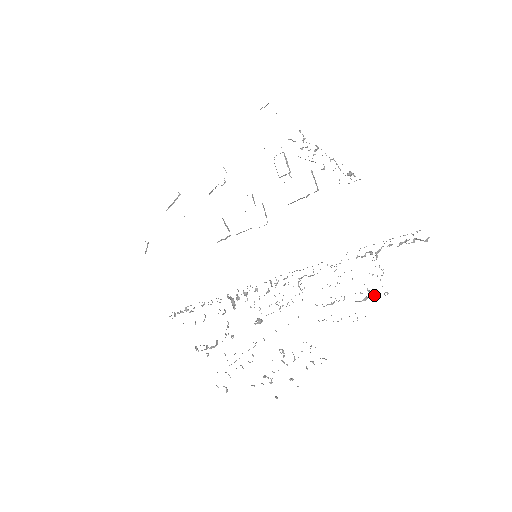
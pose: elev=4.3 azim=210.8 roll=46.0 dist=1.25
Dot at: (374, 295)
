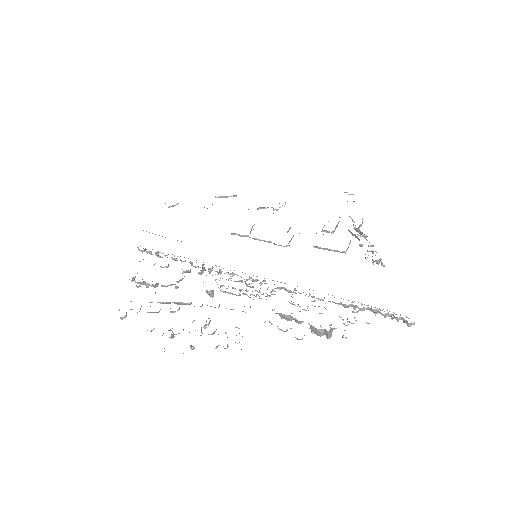
Dot at: (331, 336)
